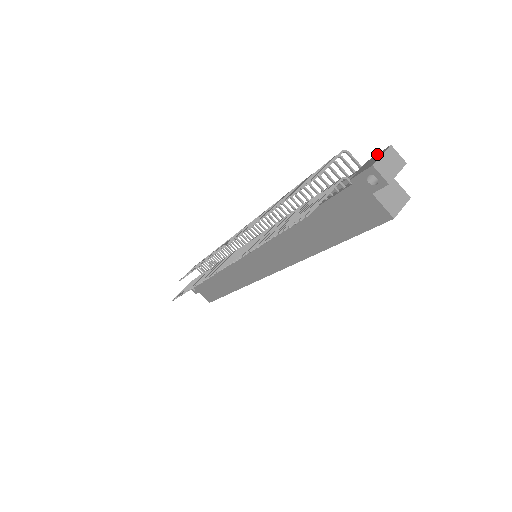
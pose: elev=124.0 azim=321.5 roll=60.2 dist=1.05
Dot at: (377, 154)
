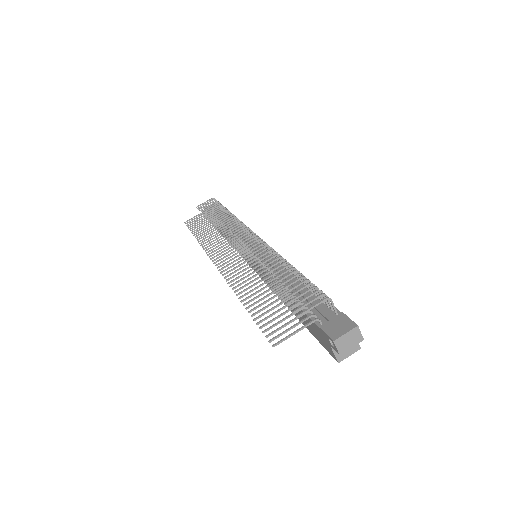
Dot at: (348, 319)
